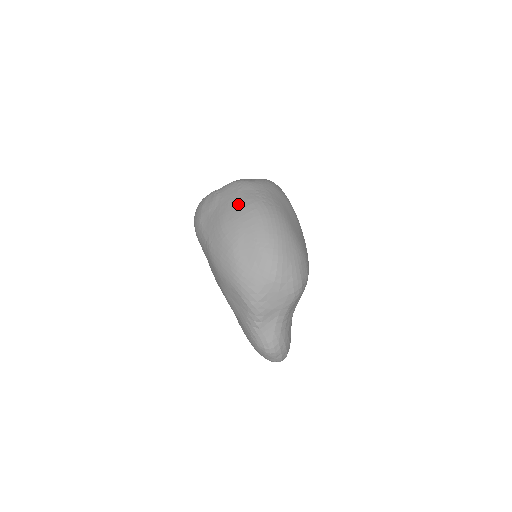
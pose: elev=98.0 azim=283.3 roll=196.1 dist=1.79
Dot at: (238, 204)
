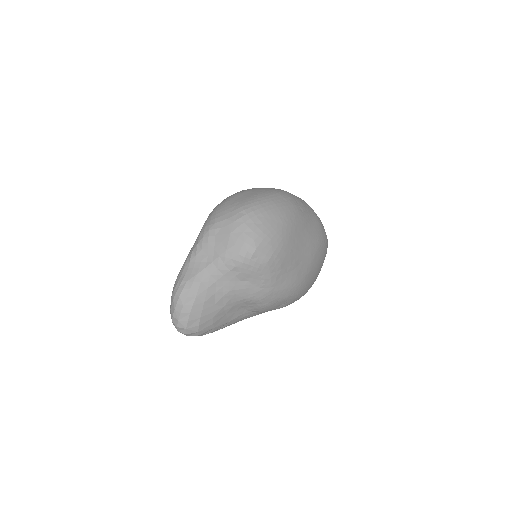
Dot at: occluded
